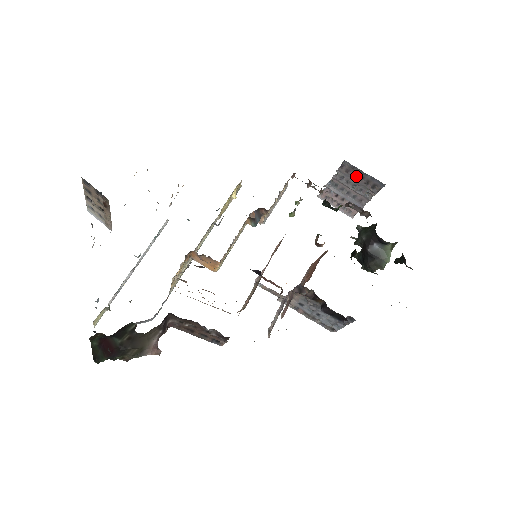
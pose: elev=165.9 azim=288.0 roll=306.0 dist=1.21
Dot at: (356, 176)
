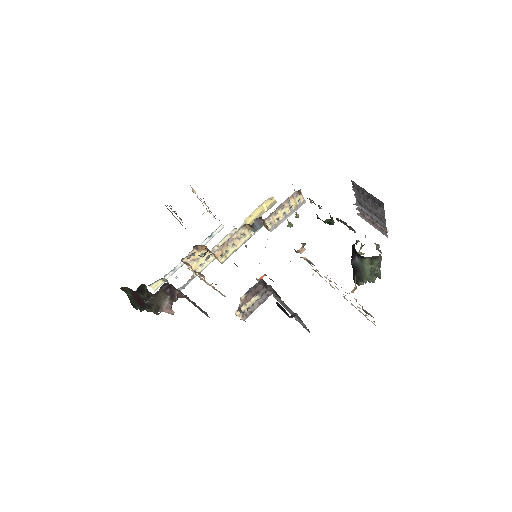
Dot at: (364, 194)
